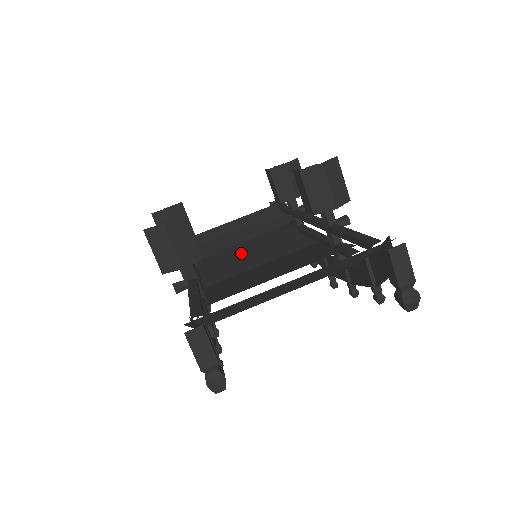
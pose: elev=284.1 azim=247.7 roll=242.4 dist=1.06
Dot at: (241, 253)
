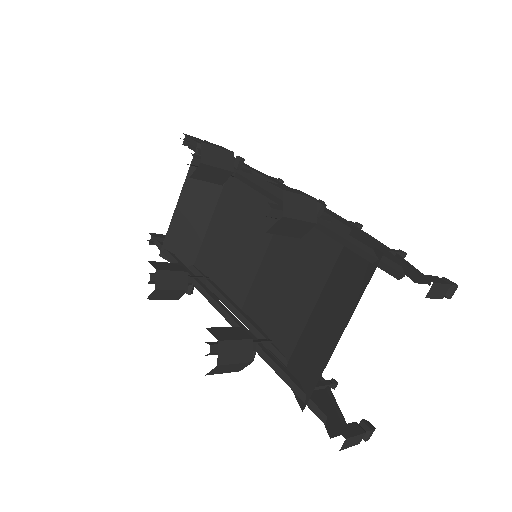
Dot at: (227, 241)
